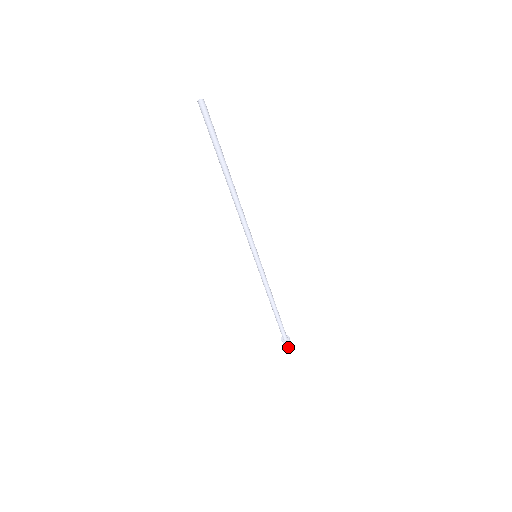
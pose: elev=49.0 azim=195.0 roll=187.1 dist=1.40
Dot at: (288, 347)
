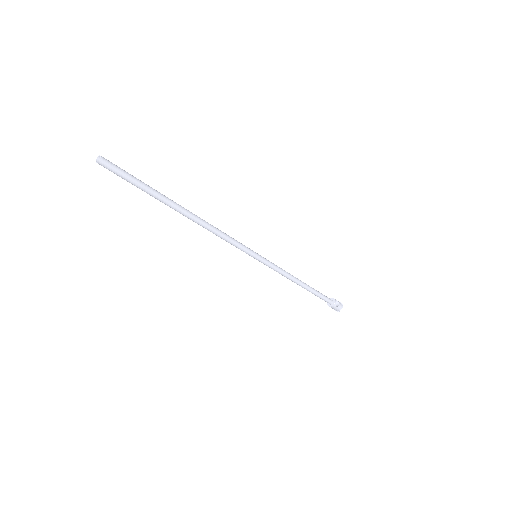
Dot at: (336, 309)
